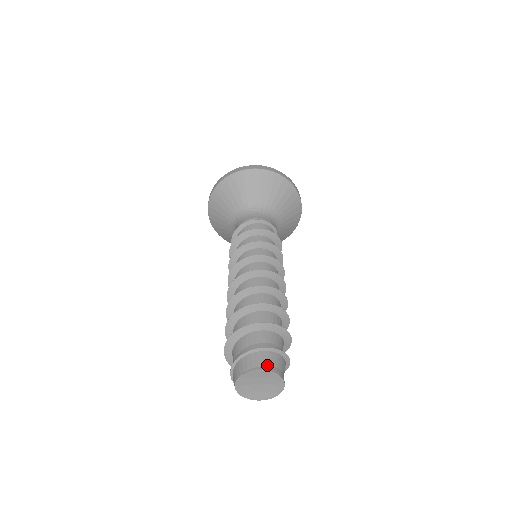
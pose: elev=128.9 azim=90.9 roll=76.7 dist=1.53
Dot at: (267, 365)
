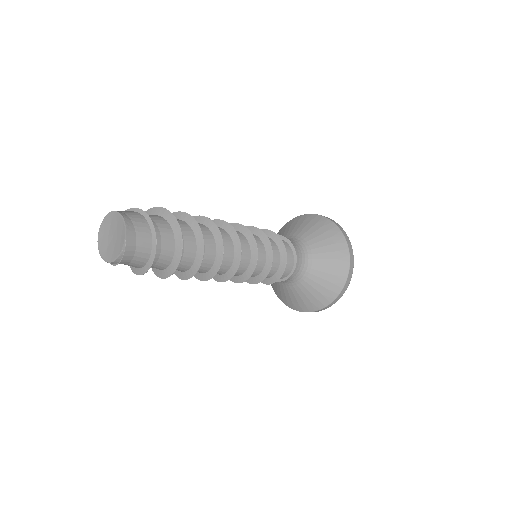
Dot at: (125, 213)
